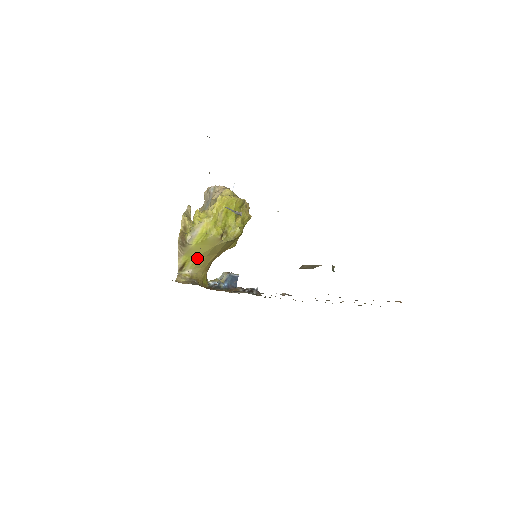
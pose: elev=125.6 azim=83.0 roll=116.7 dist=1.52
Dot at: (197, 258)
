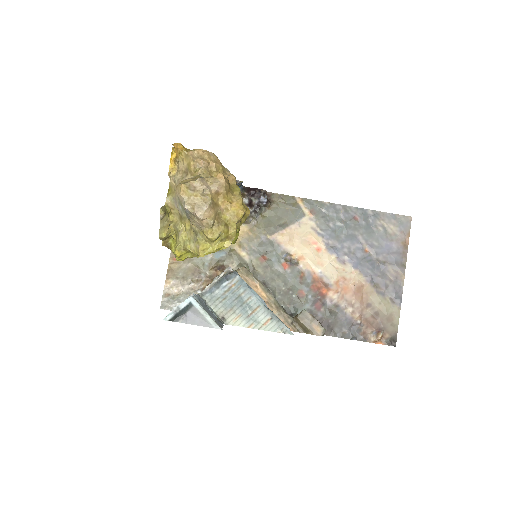
Dot at: occluded
